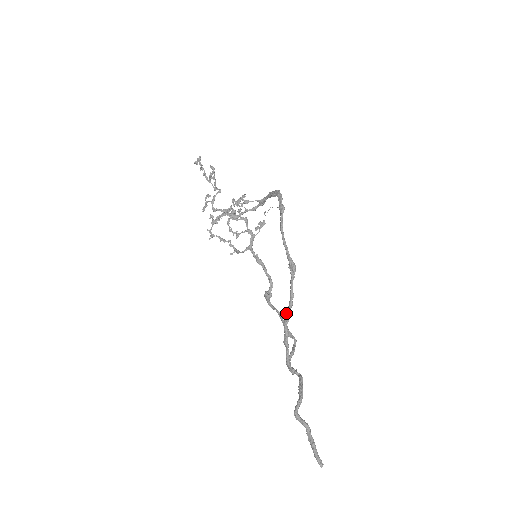
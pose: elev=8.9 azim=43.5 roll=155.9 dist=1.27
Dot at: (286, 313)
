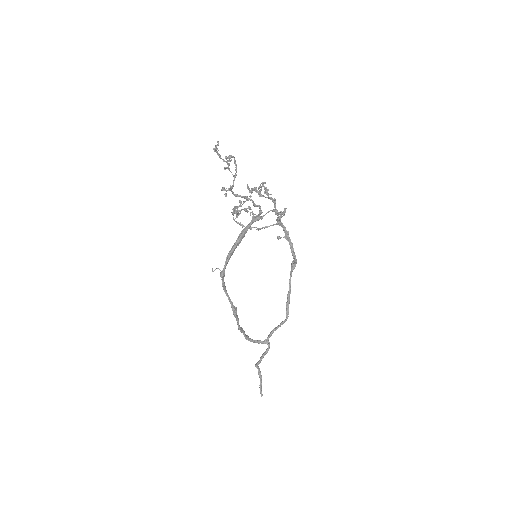
Dot at: occluded
